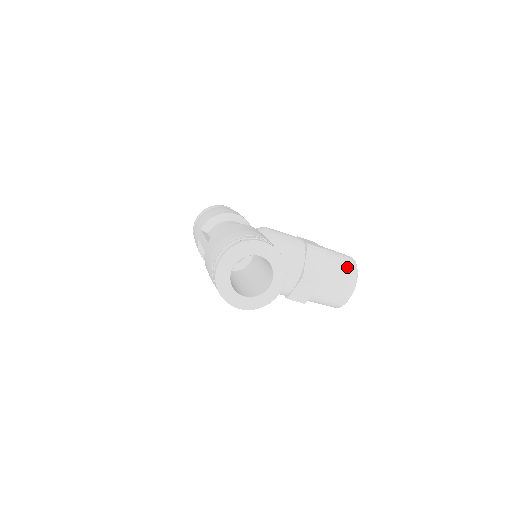
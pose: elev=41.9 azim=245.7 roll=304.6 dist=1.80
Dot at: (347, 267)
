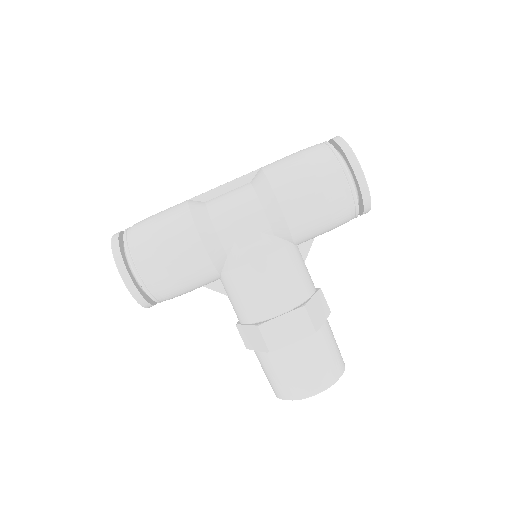
Dot at: occluded
